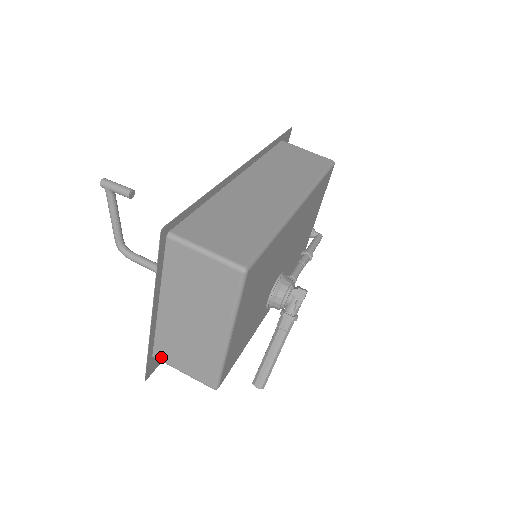
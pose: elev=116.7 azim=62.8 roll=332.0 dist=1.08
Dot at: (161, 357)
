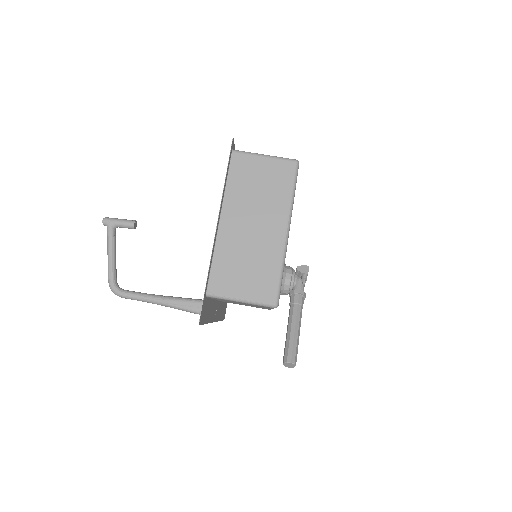
Dot at: (216, 289)
